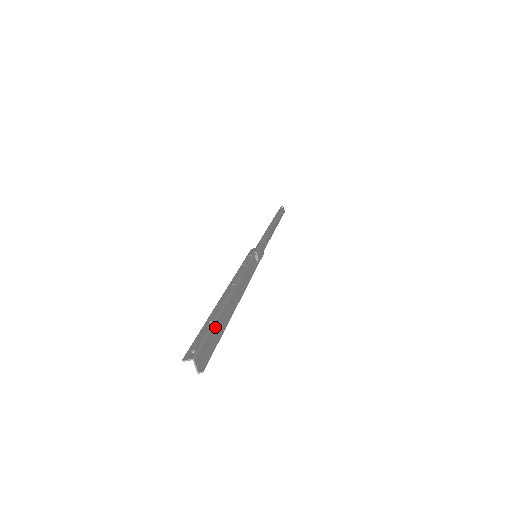
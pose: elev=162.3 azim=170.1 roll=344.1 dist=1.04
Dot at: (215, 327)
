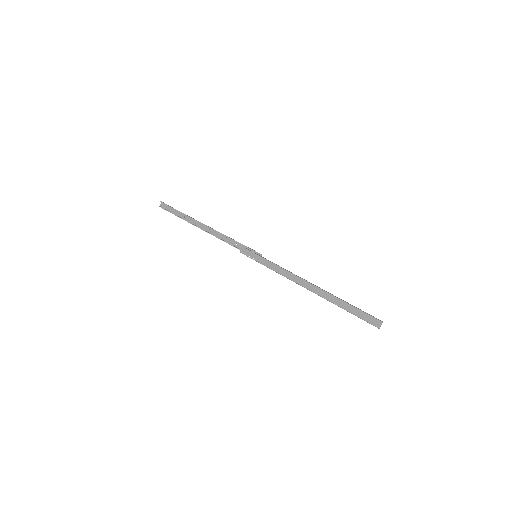
Dot at: (350, 306)
